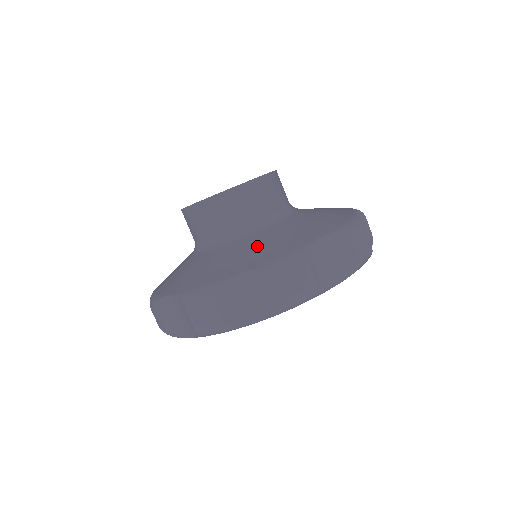
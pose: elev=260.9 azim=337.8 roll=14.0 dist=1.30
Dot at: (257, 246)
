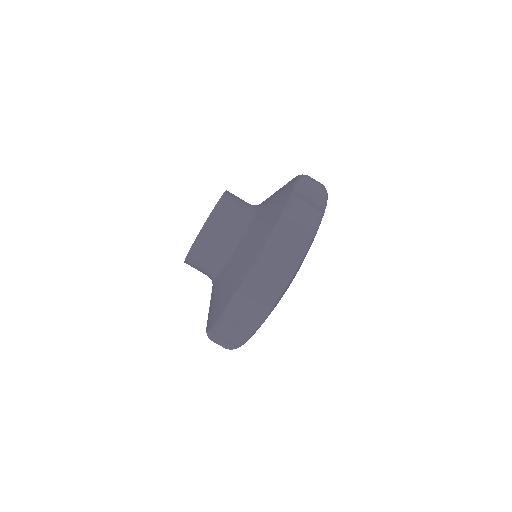
Dot at: (215, 300)
